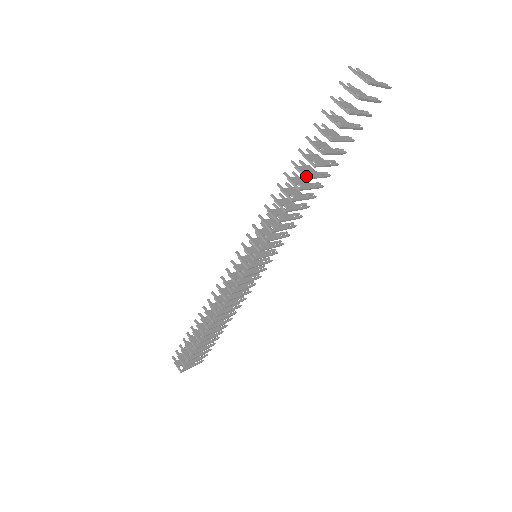
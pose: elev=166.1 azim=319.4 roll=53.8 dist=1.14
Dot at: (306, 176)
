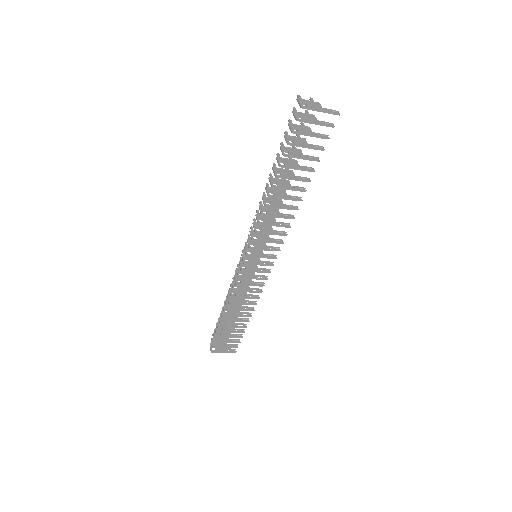
Dot at: (272, 185)
